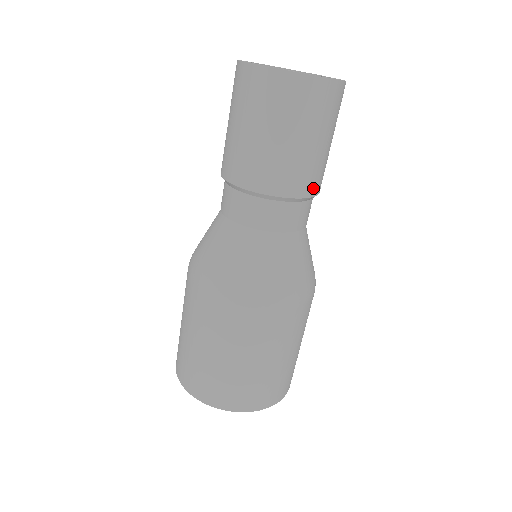
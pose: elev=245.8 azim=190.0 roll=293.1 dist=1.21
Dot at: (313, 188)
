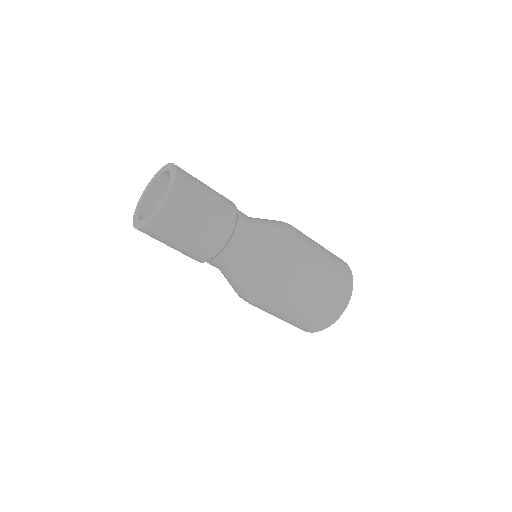
Dot at: (231, 217)
